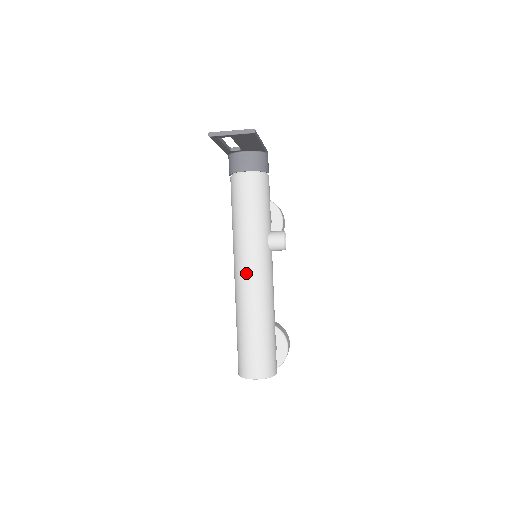
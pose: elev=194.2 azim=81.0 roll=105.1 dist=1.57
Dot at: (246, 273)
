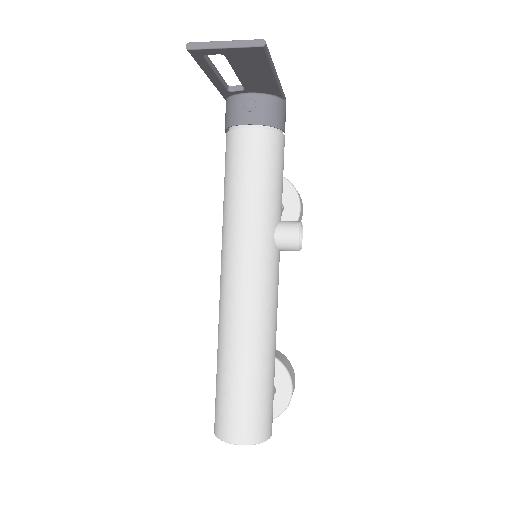
Dot at: (237, 281)
